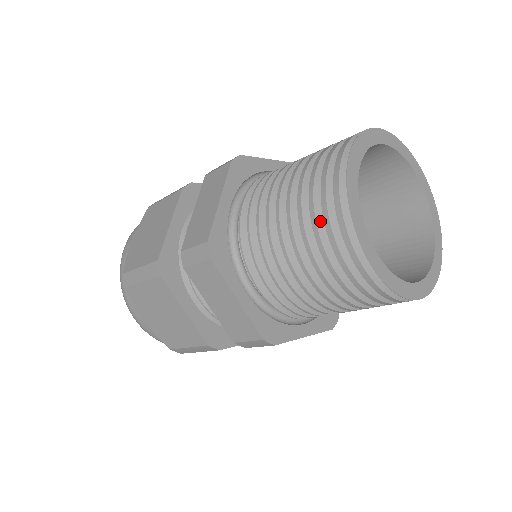
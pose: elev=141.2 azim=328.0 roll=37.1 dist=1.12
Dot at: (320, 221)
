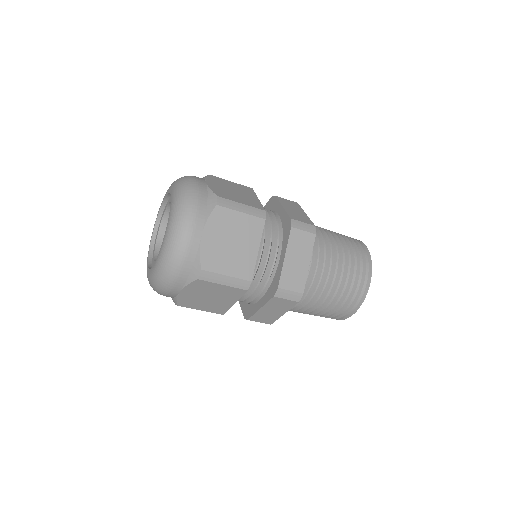
Dot at: (356, 256)
